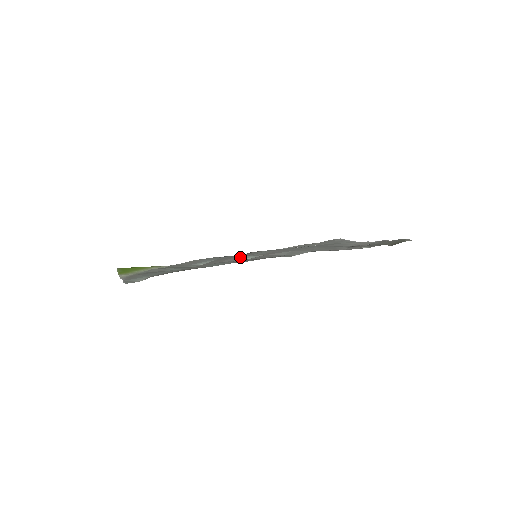
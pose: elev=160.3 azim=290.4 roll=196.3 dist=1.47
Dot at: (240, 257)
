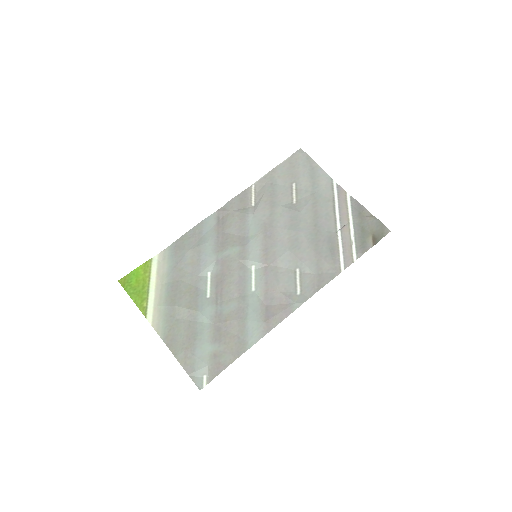
Dot at: (243, 263)
